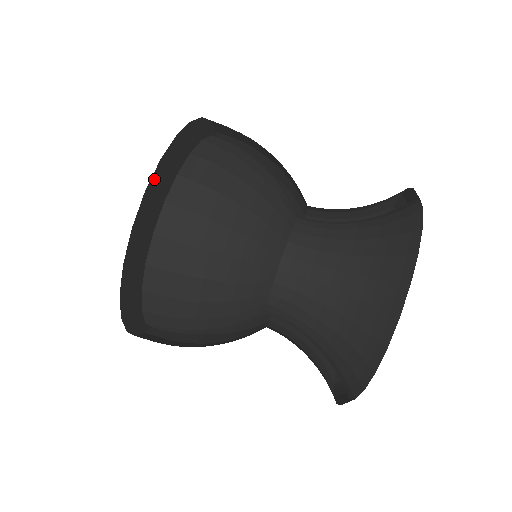
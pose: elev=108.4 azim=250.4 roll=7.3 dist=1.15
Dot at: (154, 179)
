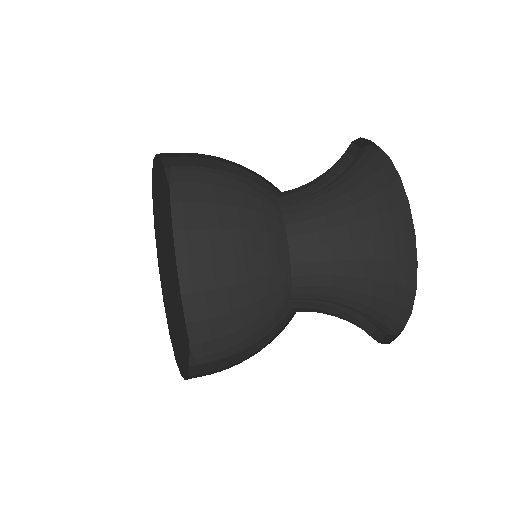
Dot at: (156, 163)
